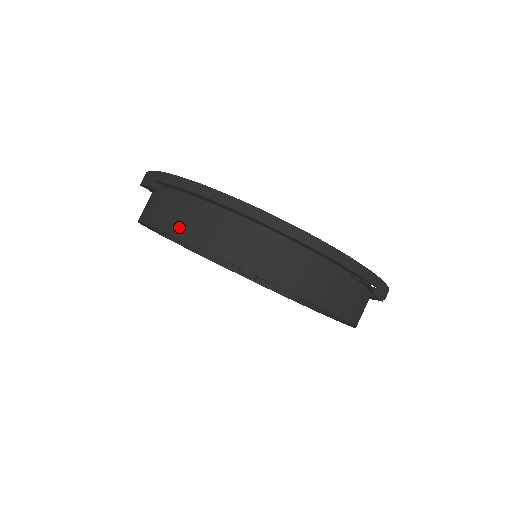
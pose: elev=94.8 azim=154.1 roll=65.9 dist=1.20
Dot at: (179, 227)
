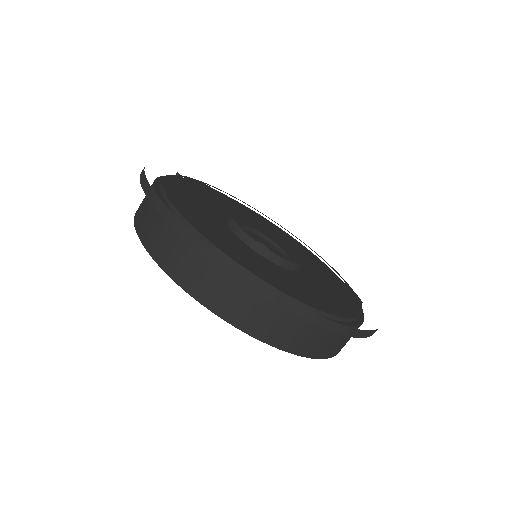
Dot at: (288, 342)
